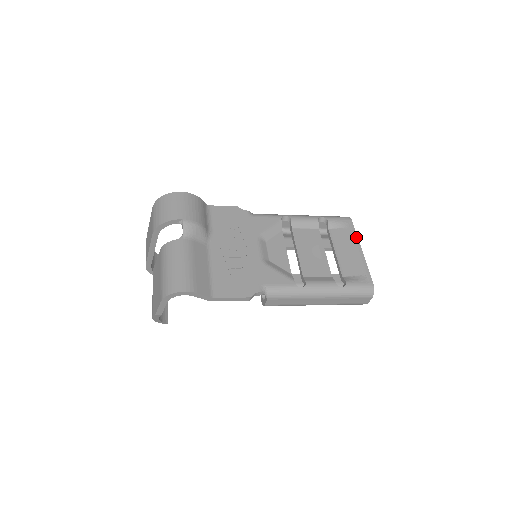
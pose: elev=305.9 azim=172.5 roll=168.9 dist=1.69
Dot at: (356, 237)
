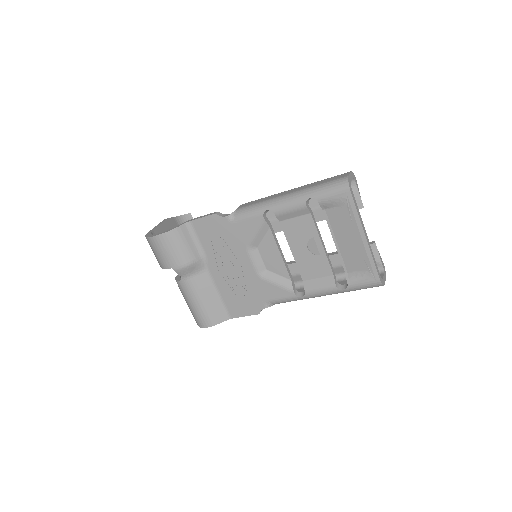
Dot at: (357, 219)
